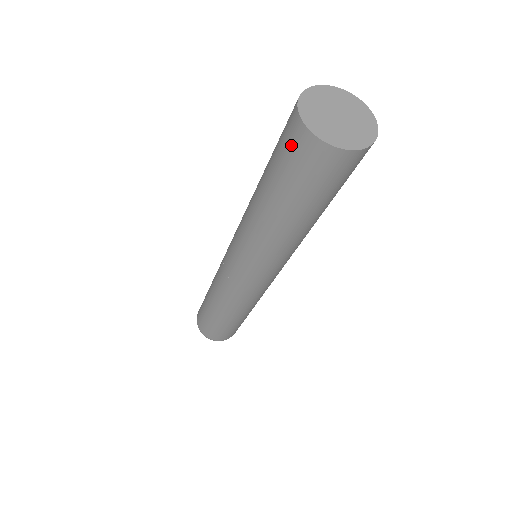
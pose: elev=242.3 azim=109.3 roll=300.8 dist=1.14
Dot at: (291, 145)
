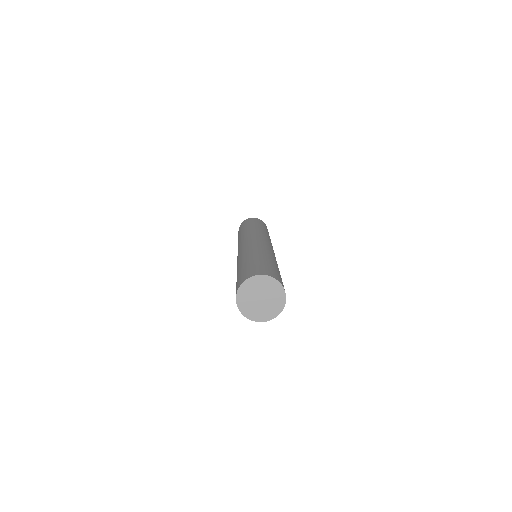
Dot at: occluded
